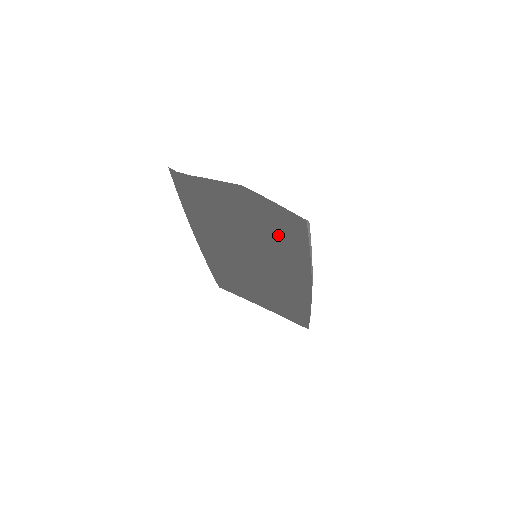
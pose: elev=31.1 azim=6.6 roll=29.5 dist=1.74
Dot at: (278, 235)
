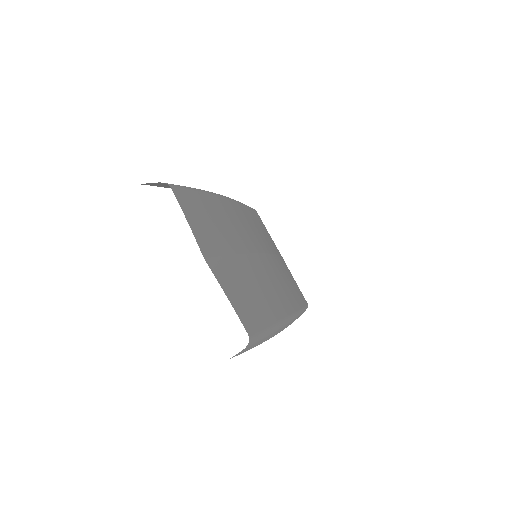
Dot at: (255, 286)
